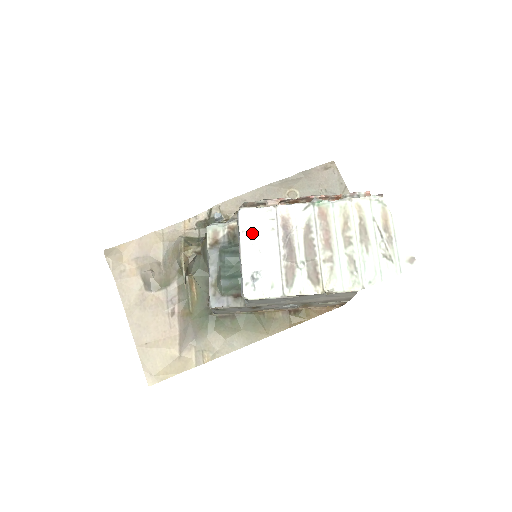
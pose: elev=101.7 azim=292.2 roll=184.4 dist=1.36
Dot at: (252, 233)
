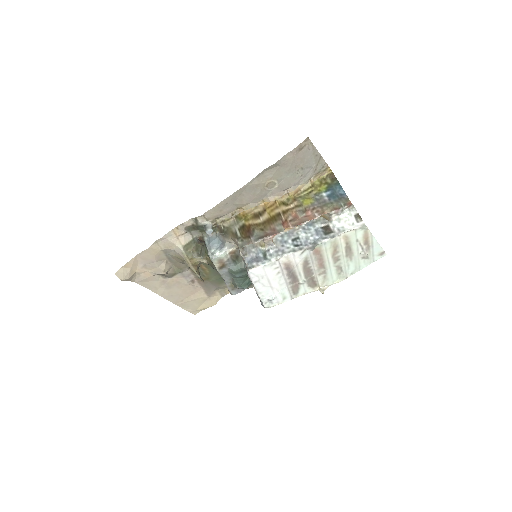
Dot at: (263, 281)
